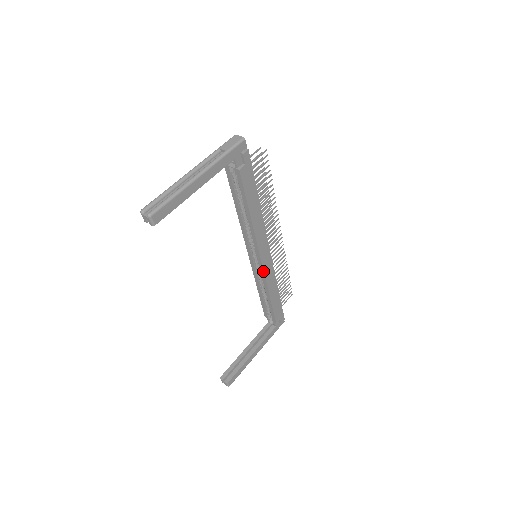
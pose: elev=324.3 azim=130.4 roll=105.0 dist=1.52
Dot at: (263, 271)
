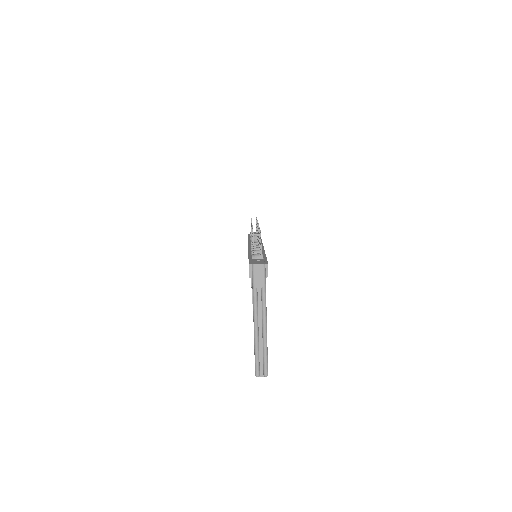
Dot at: occluded
